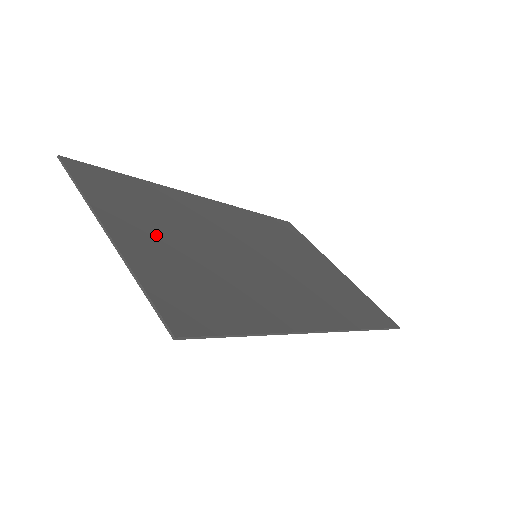
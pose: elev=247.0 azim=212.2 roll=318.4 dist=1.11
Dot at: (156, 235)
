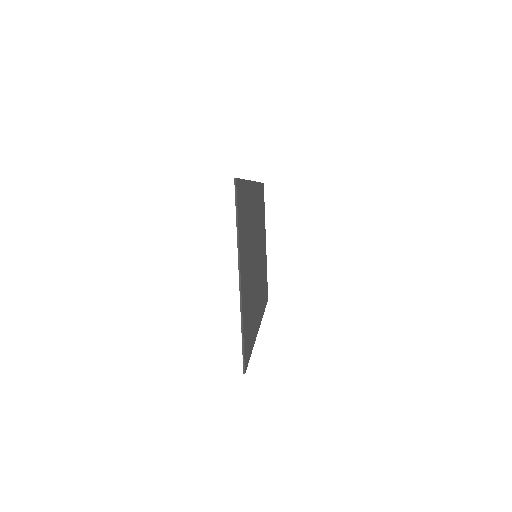
Dot at: (246, 268)
